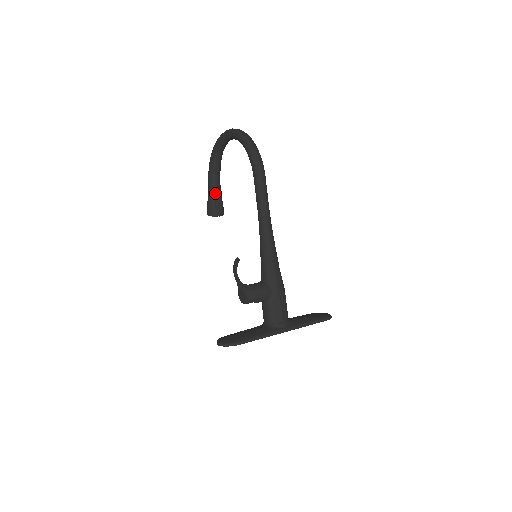
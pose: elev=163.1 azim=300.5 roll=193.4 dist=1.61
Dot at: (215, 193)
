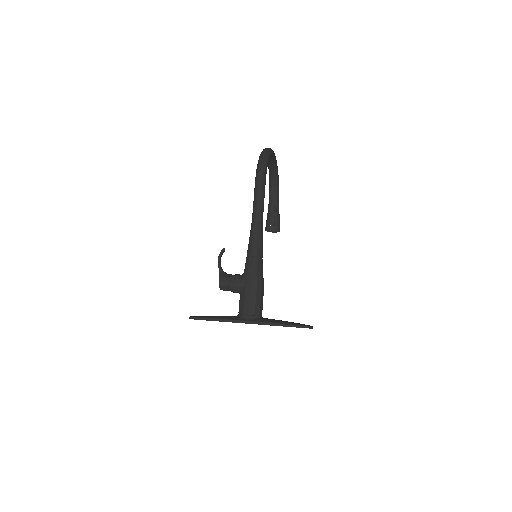
Dot at: (271, 211)
